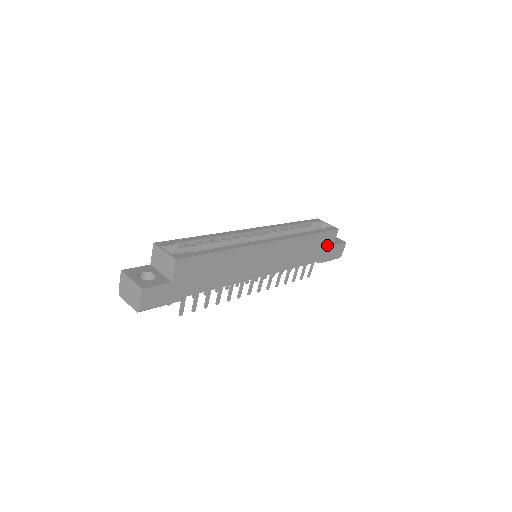
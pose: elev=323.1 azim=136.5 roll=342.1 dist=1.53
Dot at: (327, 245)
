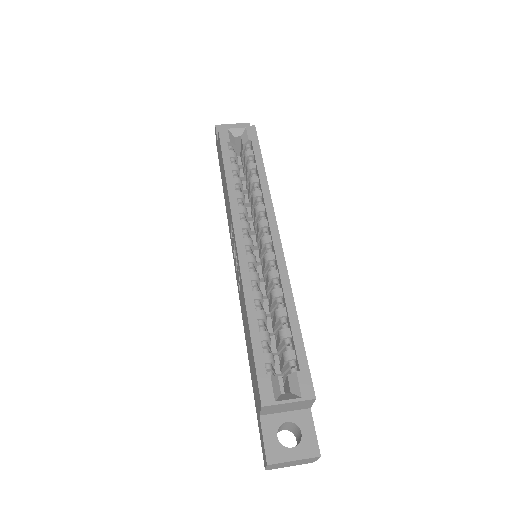
Dot at: occluded
